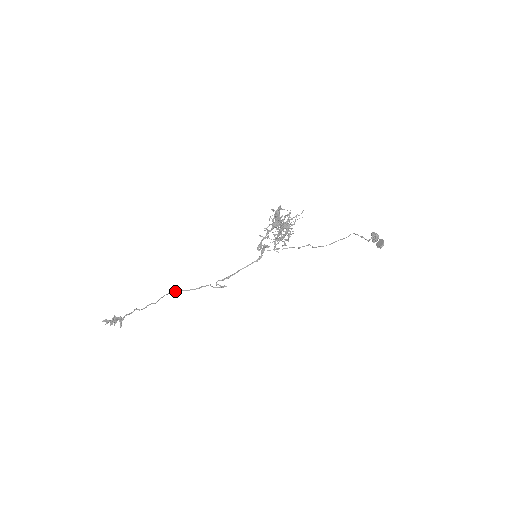
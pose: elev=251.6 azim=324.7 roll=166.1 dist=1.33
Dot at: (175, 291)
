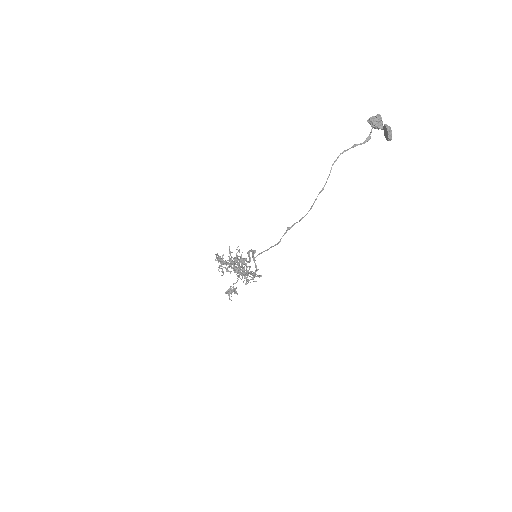
Dot at: occluded
